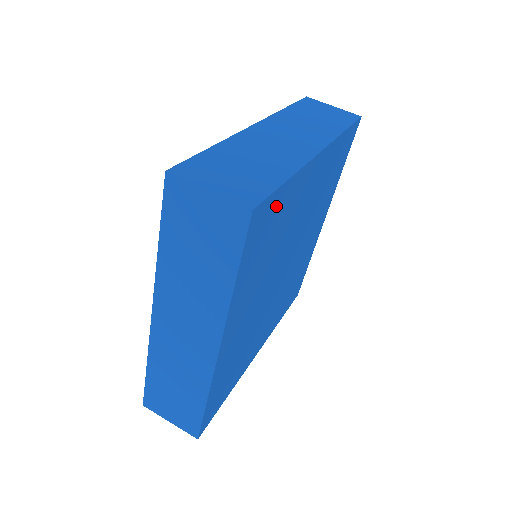
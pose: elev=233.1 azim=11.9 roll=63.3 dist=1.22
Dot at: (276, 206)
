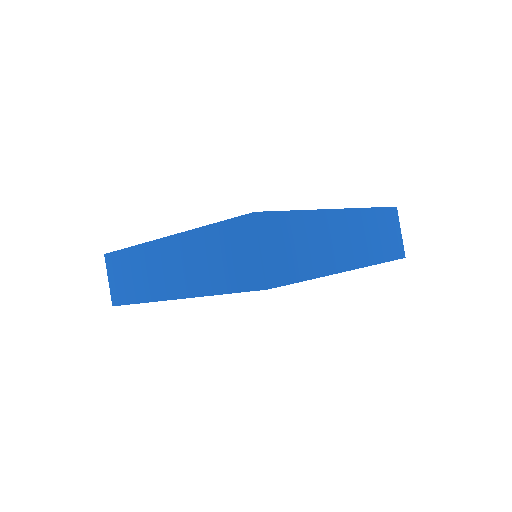
Dot at: occluded
